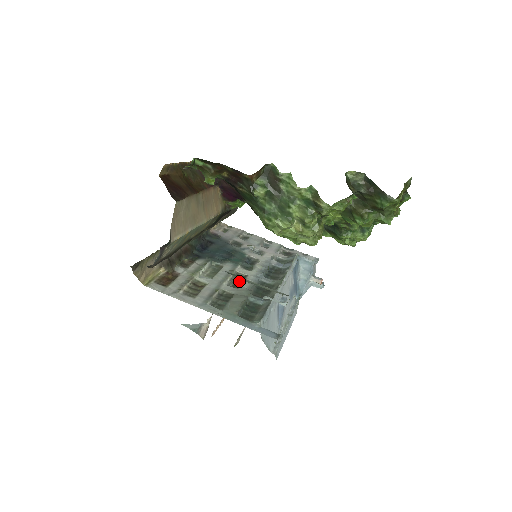
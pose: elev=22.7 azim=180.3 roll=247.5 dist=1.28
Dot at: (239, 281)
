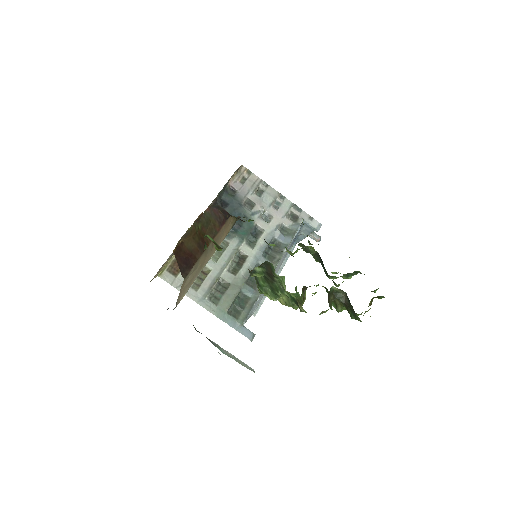
Dot at: (239, 264)
